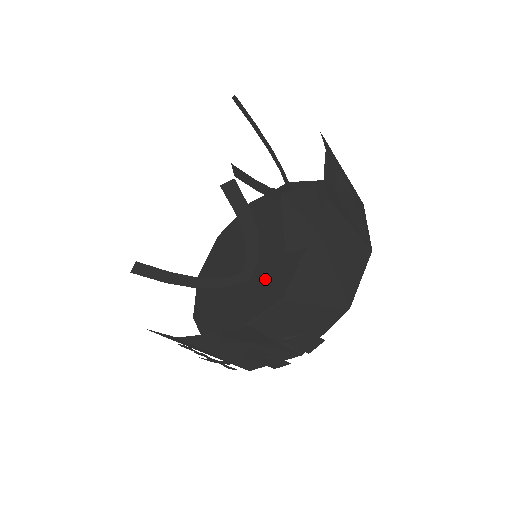
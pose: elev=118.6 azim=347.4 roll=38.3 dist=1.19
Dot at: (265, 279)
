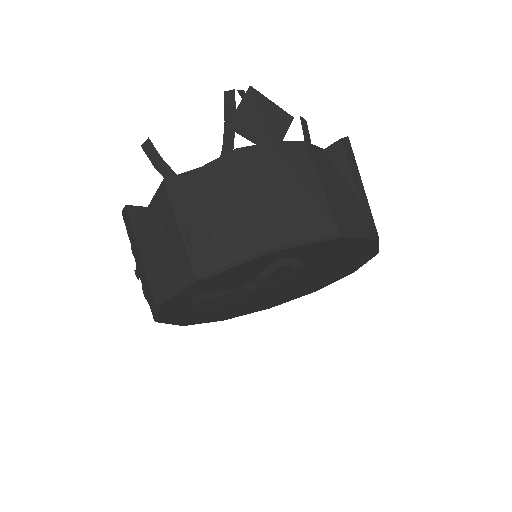
Dot at: occluded
